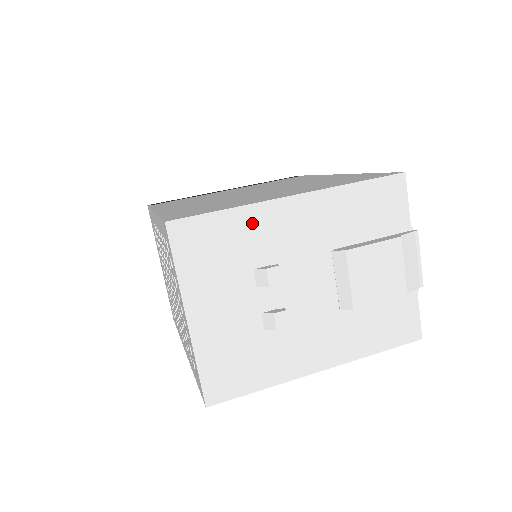
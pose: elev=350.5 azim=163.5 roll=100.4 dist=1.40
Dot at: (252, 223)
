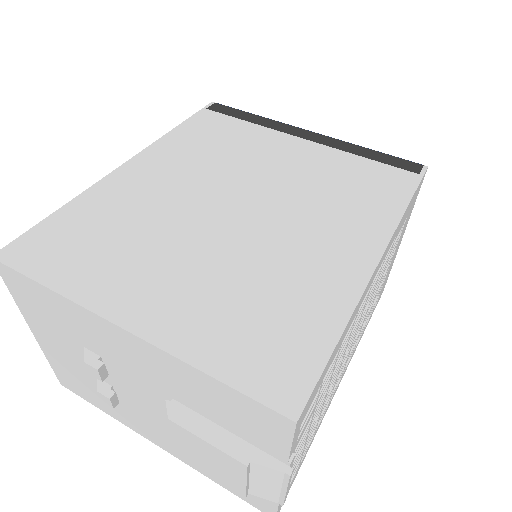
Dot at: (76, 316)
